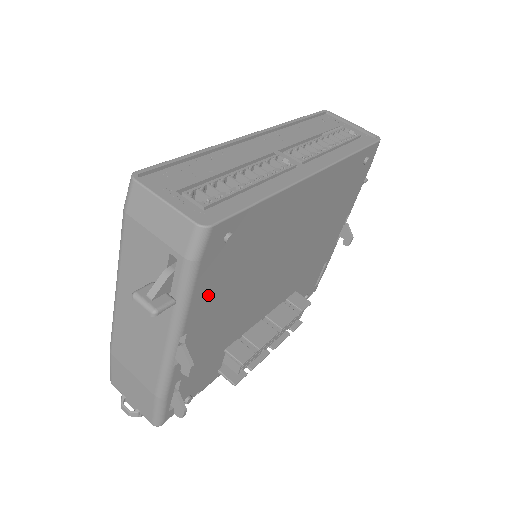
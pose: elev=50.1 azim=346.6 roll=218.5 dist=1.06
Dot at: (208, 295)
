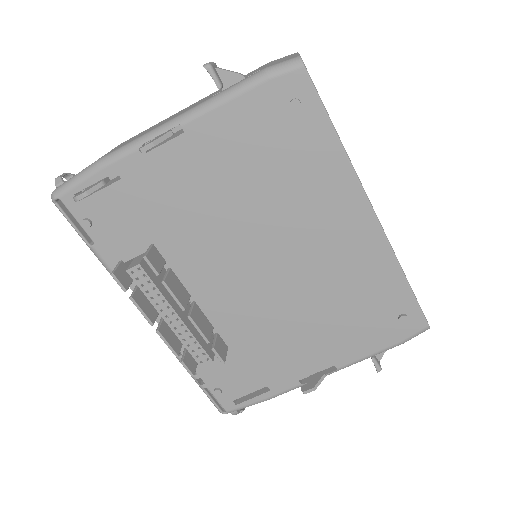
Dot at: (230, 132)
